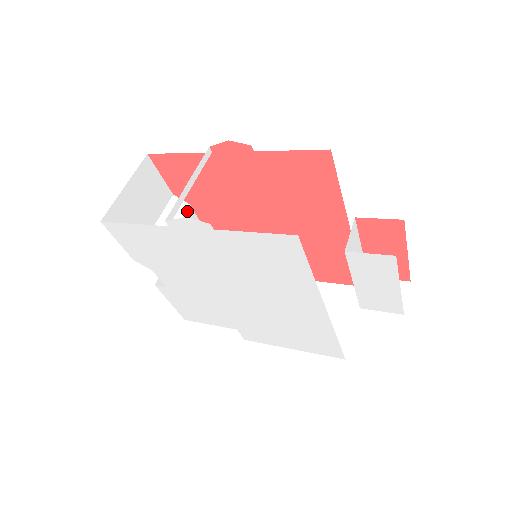
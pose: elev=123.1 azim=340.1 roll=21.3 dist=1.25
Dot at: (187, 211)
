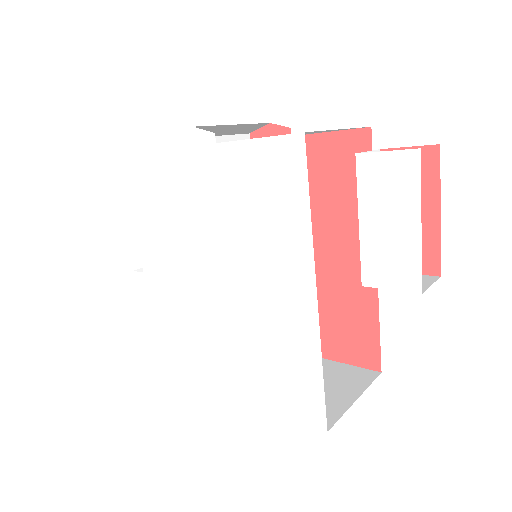
Dot at: occluded
